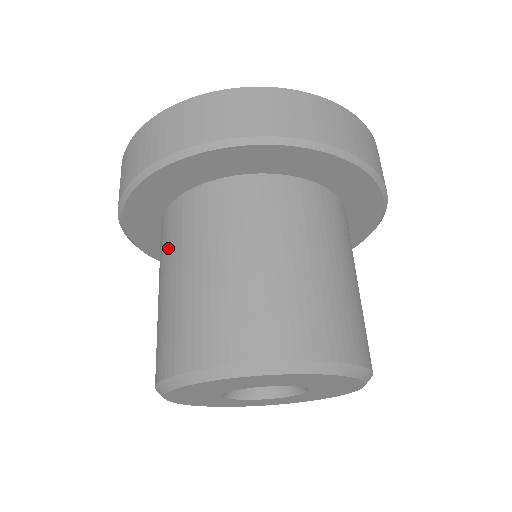
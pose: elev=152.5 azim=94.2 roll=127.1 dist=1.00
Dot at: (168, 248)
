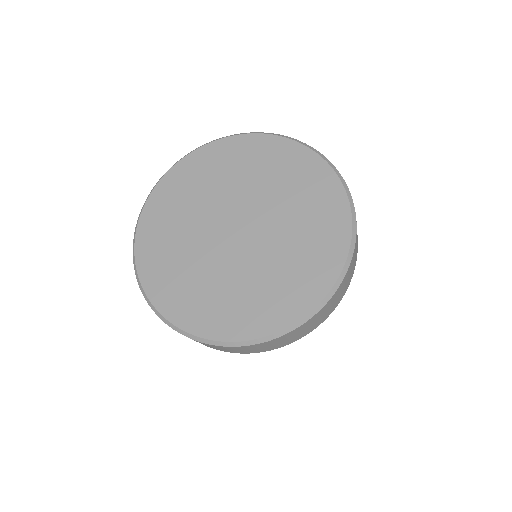
Dot at: occluded
